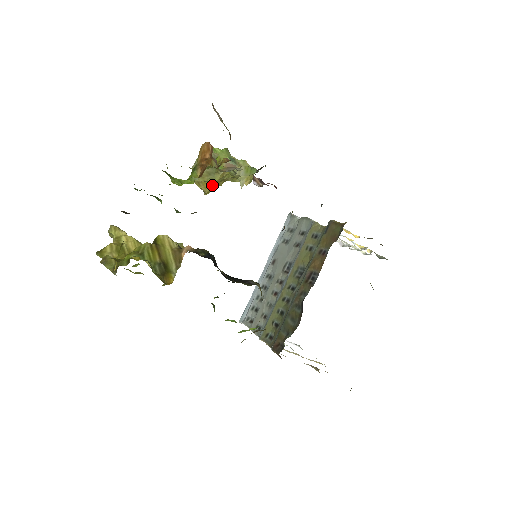
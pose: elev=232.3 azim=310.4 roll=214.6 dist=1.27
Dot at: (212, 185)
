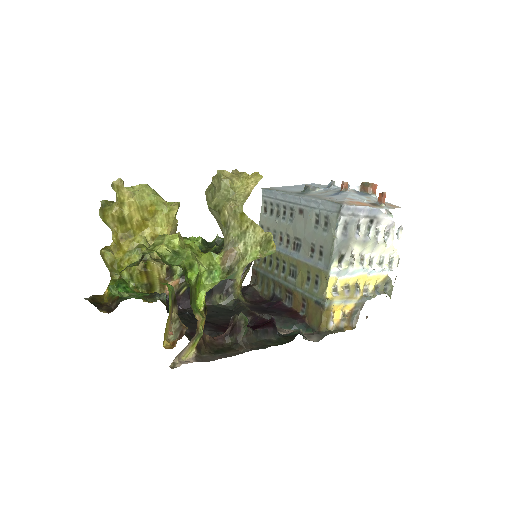
Dot at: occluded
